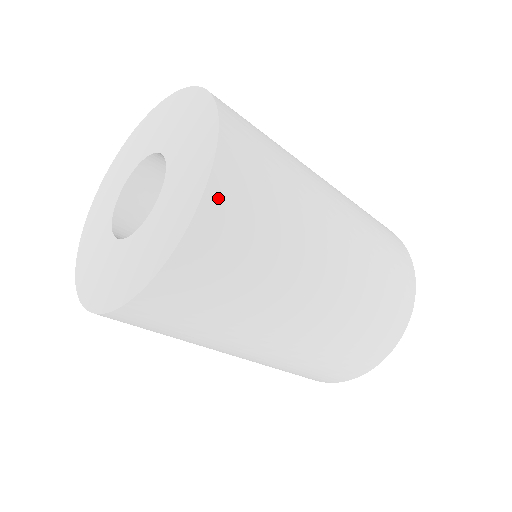
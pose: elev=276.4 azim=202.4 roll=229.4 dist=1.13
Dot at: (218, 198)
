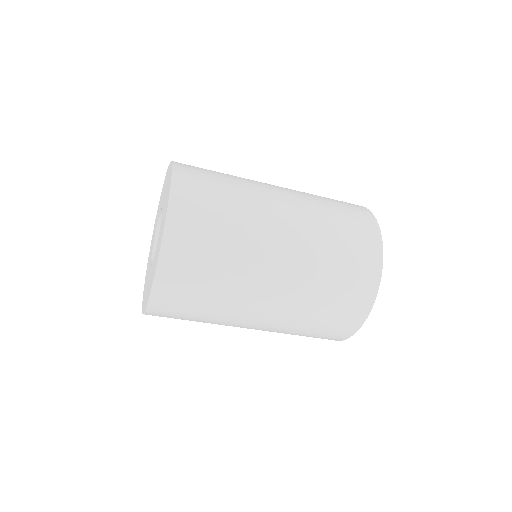
Dot at: (178, 210)
